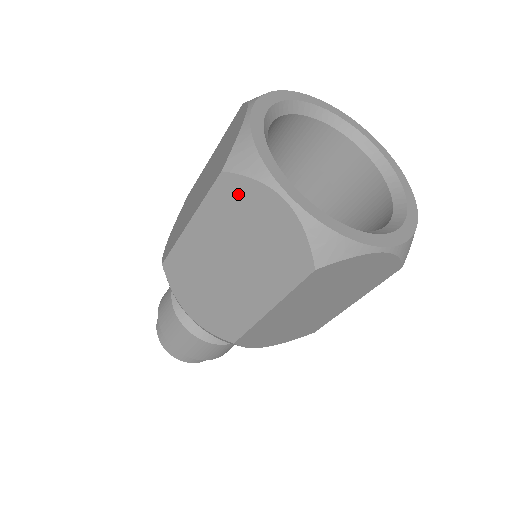
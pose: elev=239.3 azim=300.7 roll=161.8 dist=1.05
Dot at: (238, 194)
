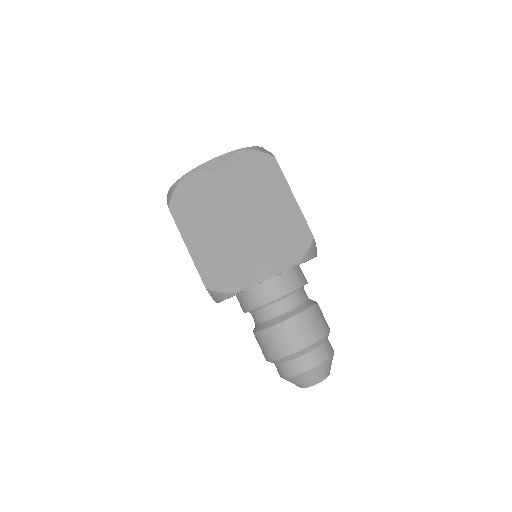
Dot at: (179, 203)
